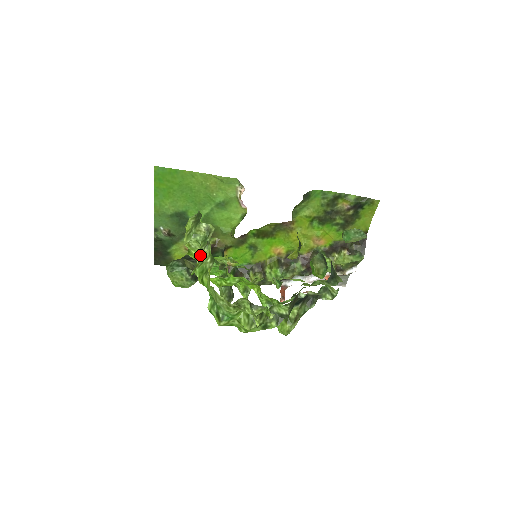
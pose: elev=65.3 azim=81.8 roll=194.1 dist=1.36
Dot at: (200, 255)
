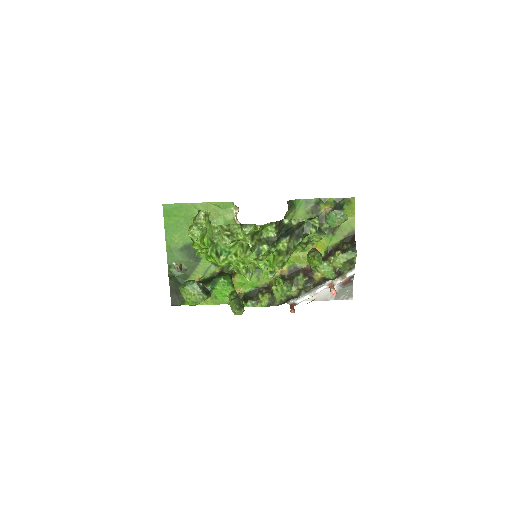
Dot at: occluded
